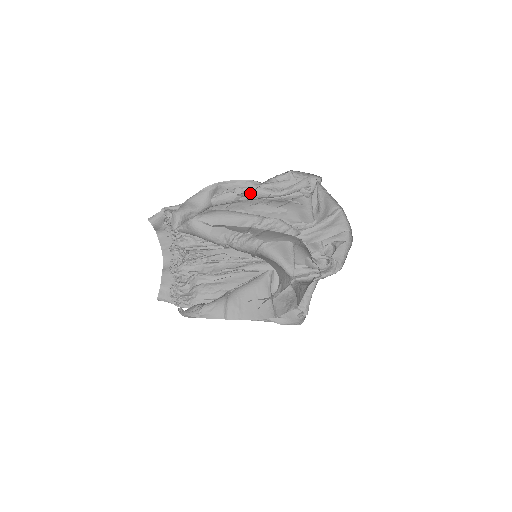
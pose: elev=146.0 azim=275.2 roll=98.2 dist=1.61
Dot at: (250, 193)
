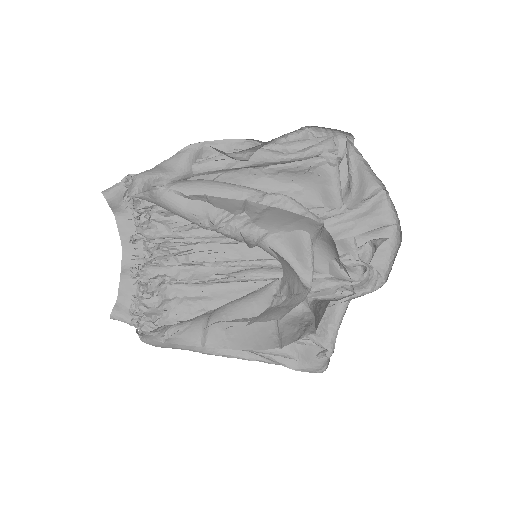
Dot at: (248, 156)
